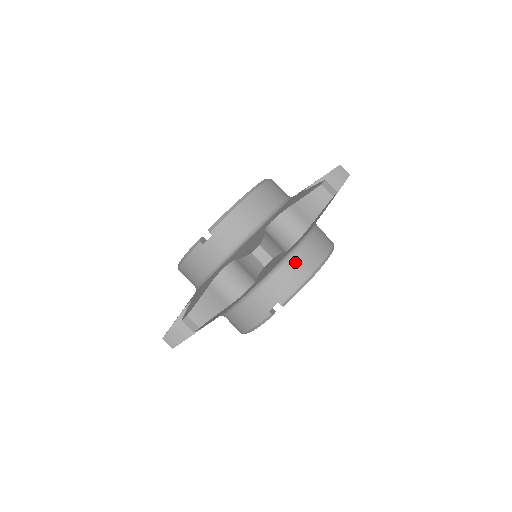
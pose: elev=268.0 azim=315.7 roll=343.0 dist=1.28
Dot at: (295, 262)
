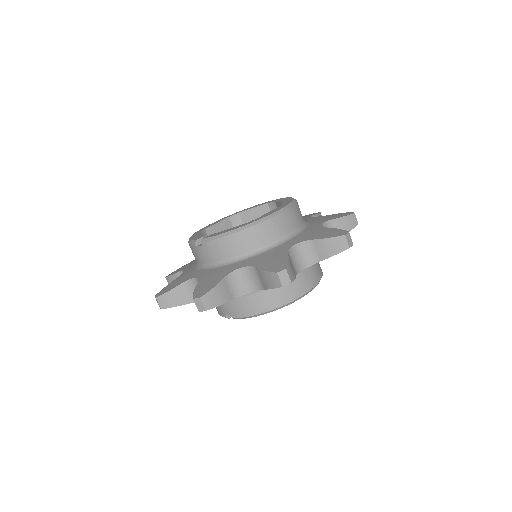
Dot at: (254, 298)
